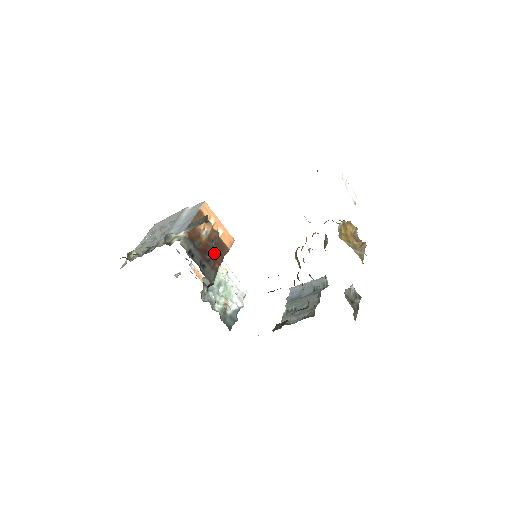
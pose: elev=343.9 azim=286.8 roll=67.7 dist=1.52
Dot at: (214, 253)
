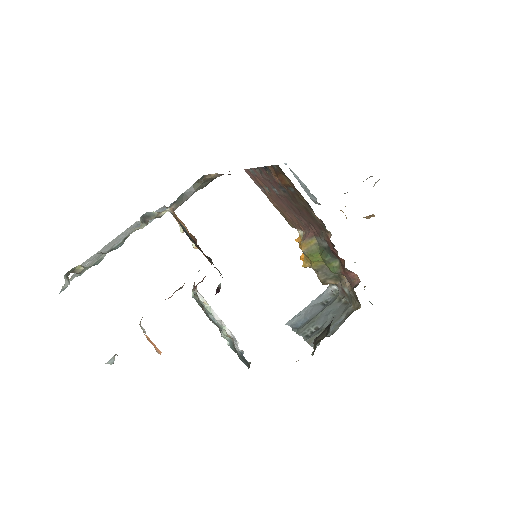
Dot at: occluded
